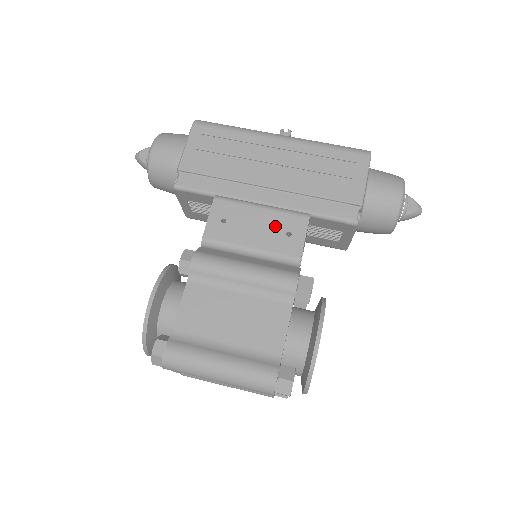
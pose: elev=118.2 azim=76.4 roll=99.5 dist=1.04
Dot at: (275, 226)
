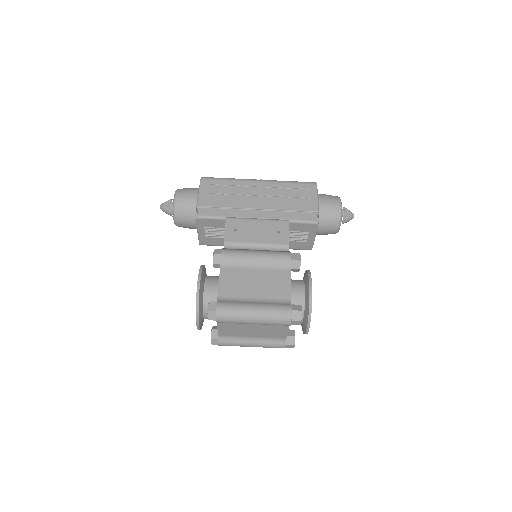
Dot at: (269, 229)
